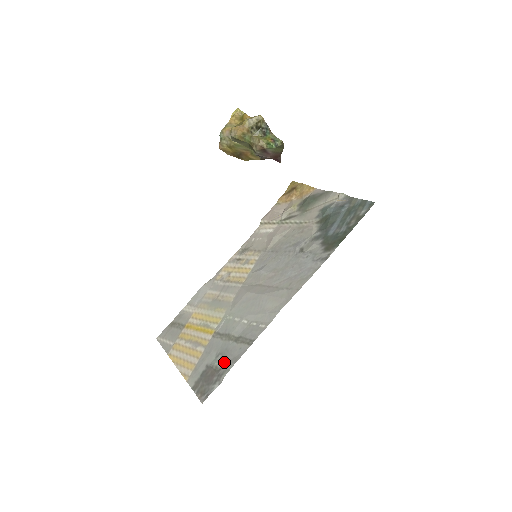
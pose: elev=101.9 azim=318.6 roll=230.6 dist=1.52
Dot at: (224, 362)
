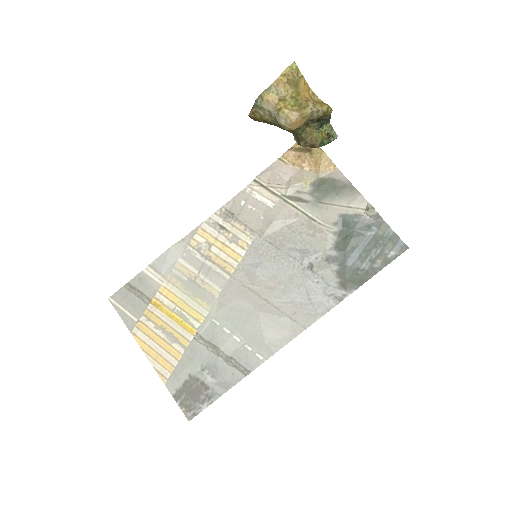
Dot at: (213, 382)
